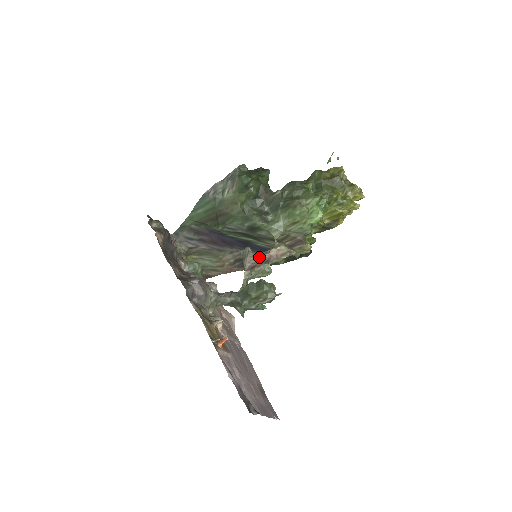
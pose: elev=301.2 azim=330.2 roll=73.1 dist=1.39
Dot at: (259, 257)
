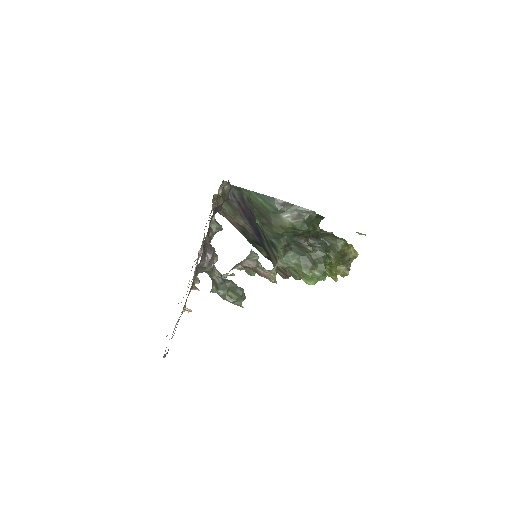
Dot at: (257, 268)
